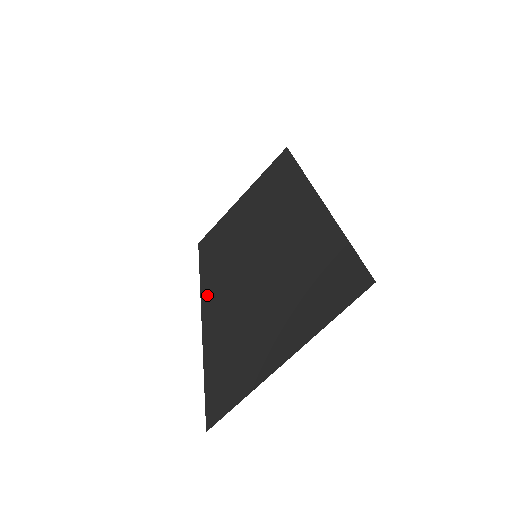
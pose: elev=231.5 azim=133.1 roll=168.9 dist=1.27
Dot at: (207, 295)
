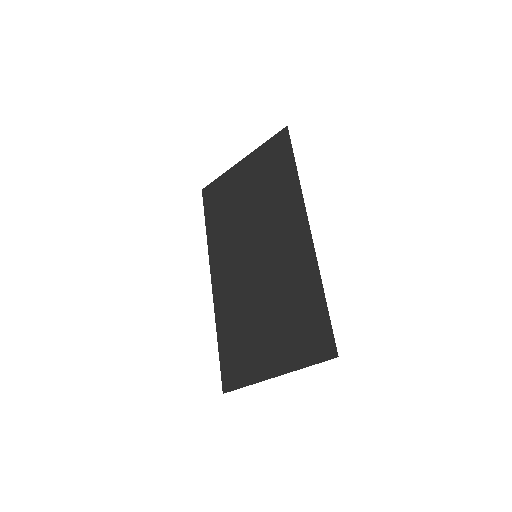
Dot at: (215, 266)
